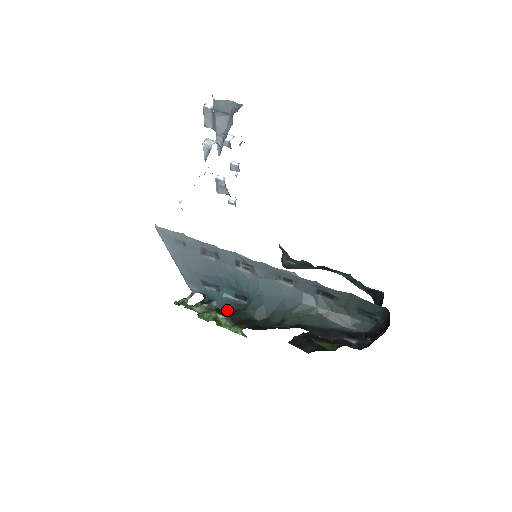
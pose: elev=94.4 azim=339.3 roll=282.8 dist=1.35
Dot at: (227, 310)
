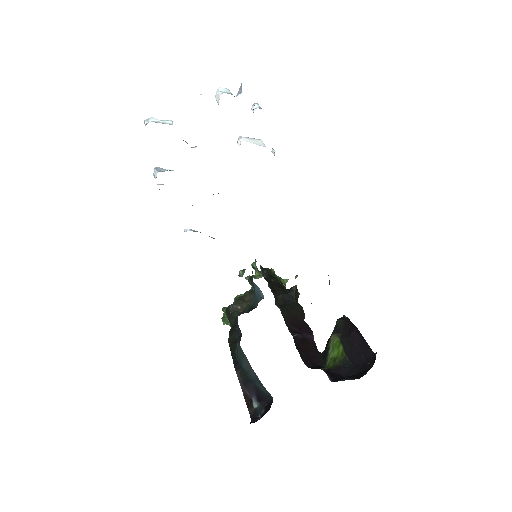
Dot at: occluded
